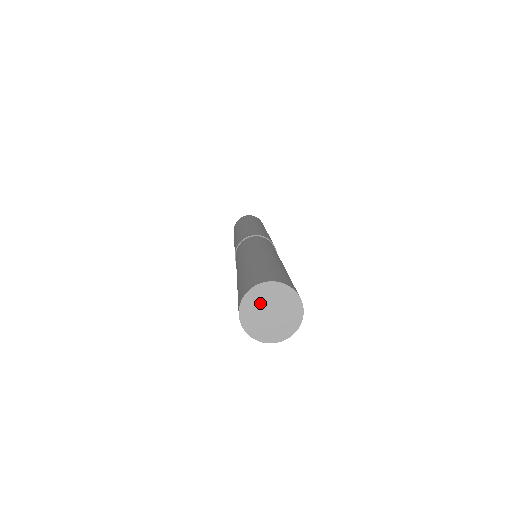
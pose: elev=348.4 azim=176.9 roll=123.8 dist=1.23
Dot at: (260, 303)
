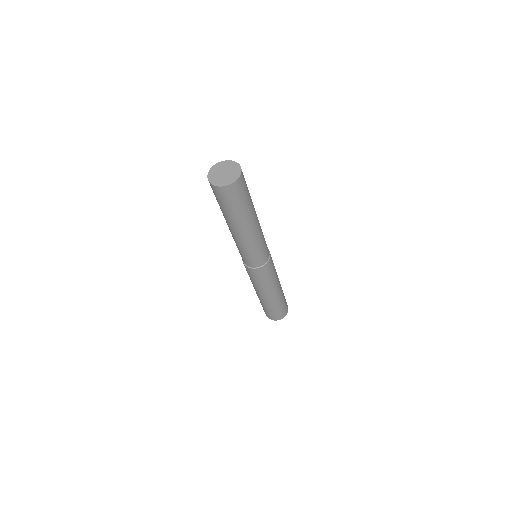
Dot at: (222, 168)
